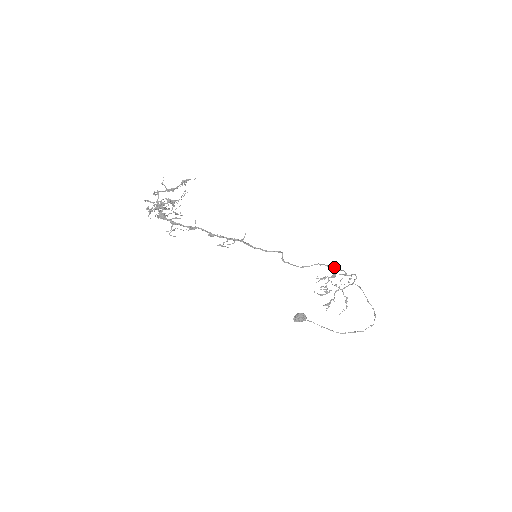
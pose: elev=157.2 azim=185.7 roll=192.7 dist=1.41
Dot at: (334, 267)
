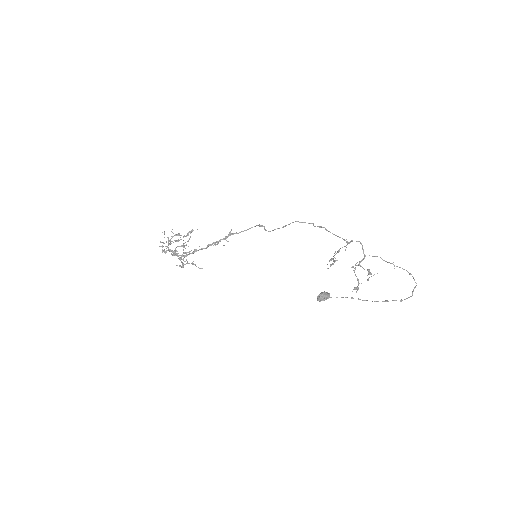
Dot at: (320, 227)
